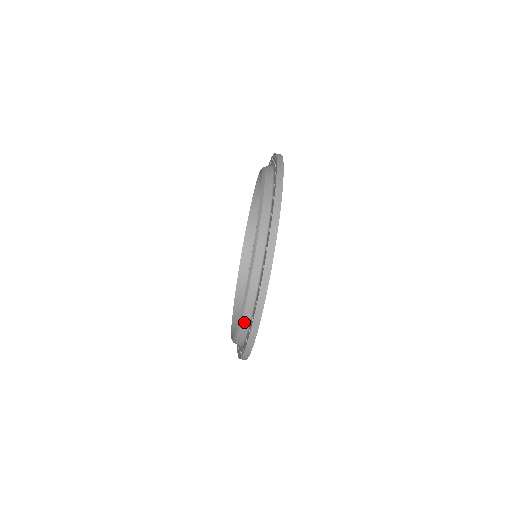
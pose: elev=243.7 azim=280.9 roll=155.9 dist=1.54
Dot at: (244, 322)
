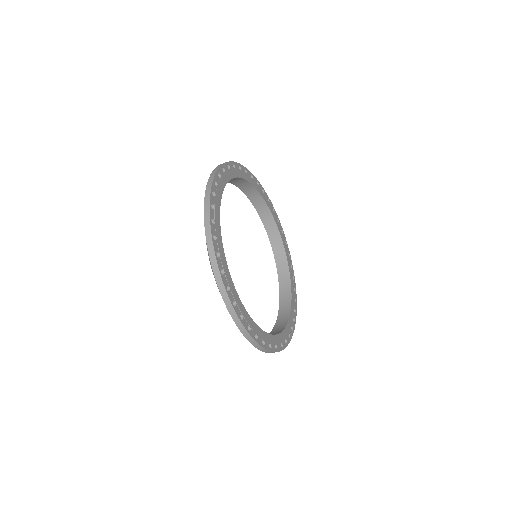
Dot at: occluded
